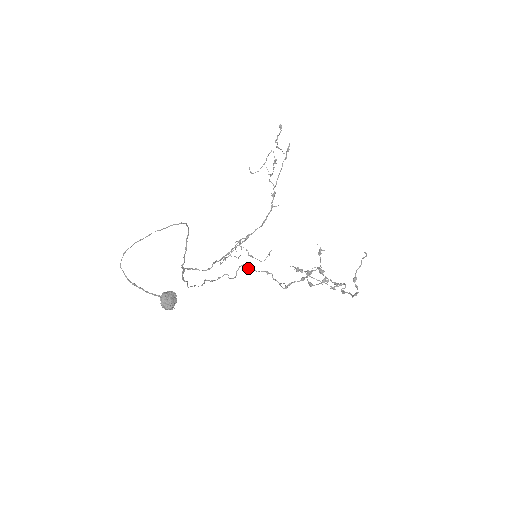
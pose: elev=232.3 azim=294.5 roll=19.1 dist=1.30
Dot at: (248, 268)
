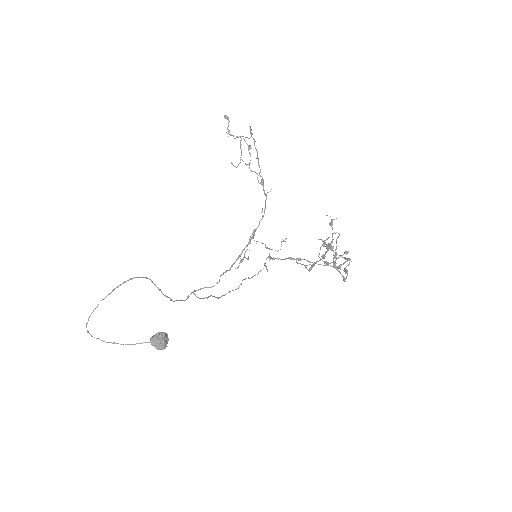
Dot at: (274, 258)
